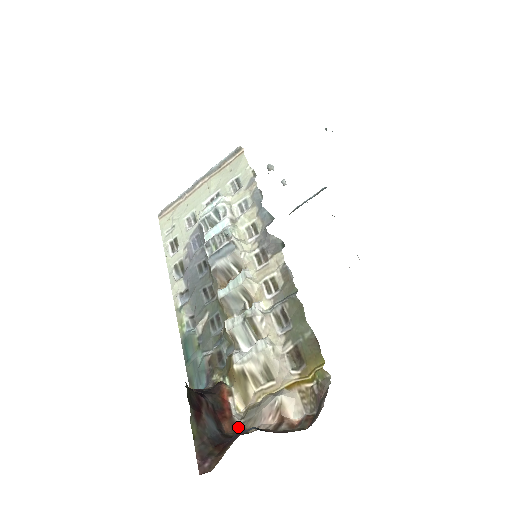
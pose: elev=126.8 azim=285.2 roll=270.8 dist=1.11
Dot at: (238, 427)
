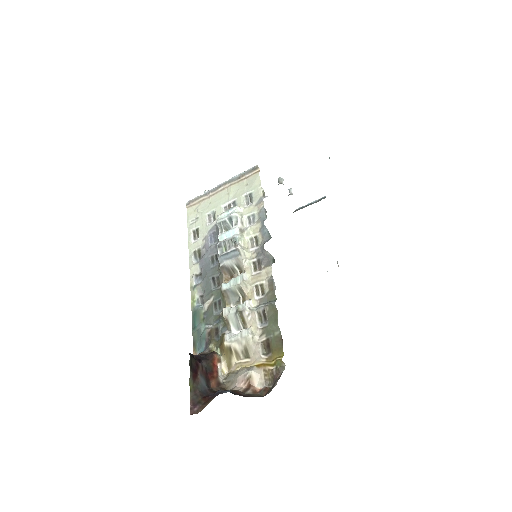
Dot at: (221, 385)
